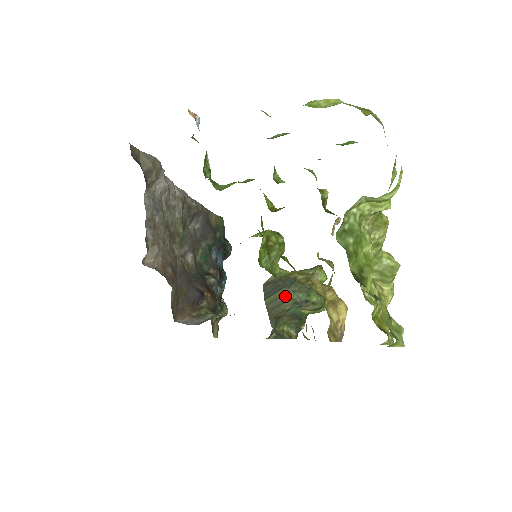
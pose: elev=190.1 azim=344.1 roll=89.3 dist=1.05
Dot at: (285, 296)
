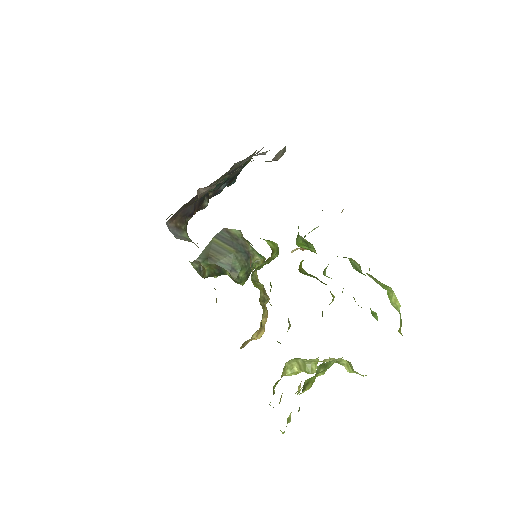
Dot at: (229, 254)
